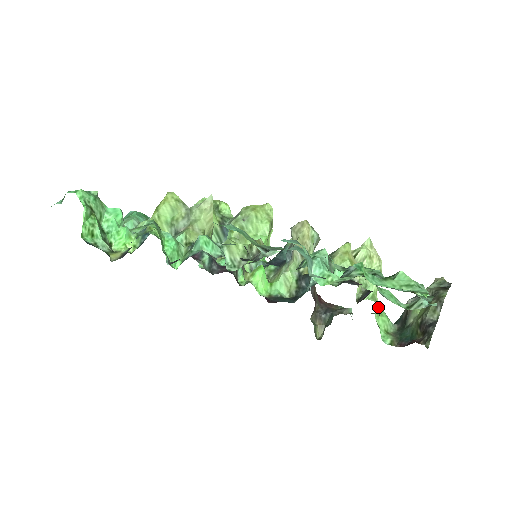
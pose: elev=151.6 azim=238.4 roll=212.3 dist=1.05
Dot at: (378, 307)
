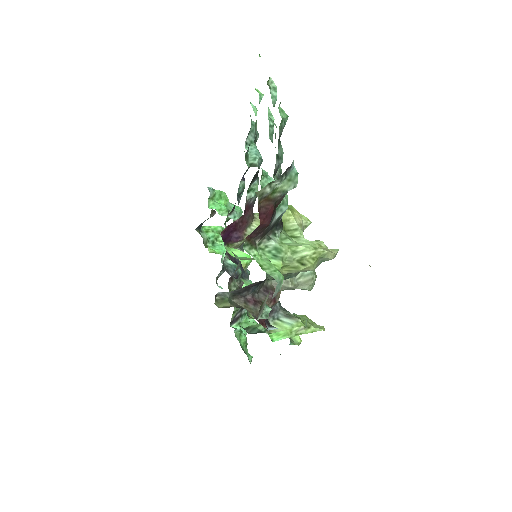
Dot at: (276, 242)
